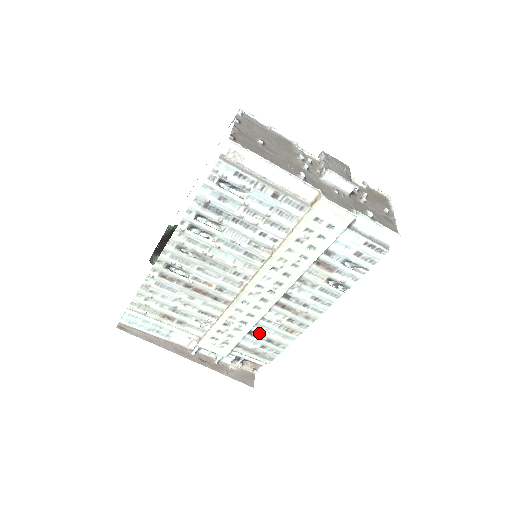
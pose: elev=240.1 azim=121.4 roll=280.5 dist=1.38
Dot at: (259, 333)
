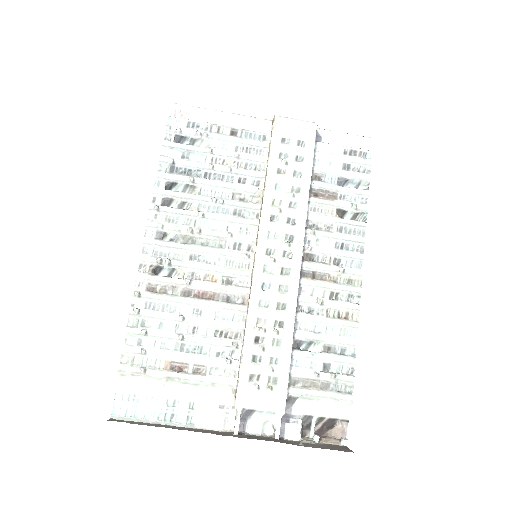
Dot at: (308, 339)
